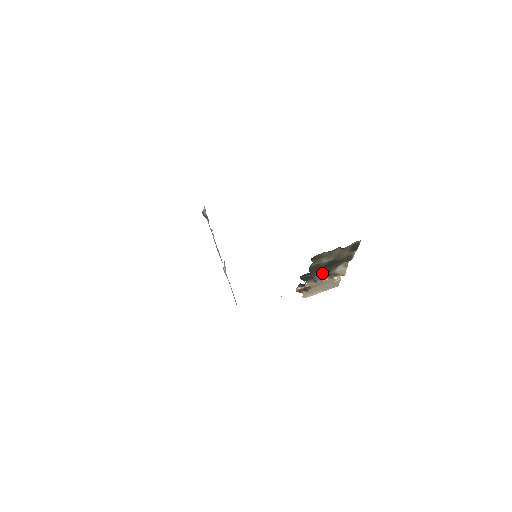
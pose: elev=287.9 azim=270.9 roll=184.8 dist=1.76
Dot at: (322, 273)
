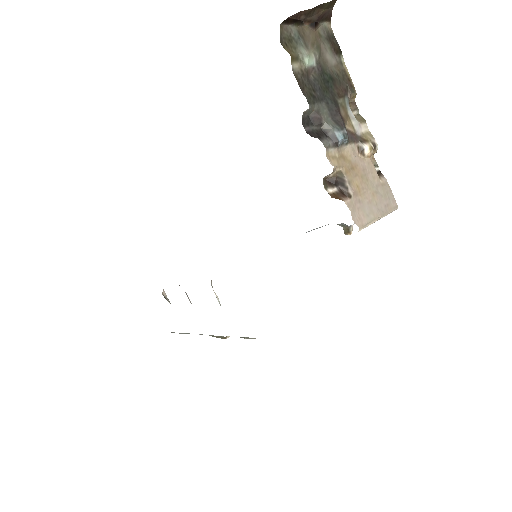
Dot at: (331, 116)
